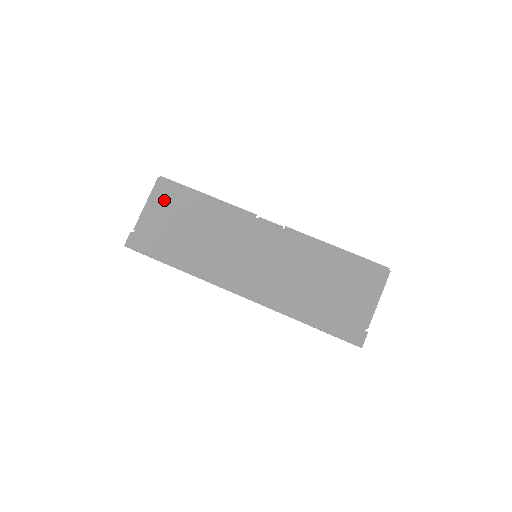
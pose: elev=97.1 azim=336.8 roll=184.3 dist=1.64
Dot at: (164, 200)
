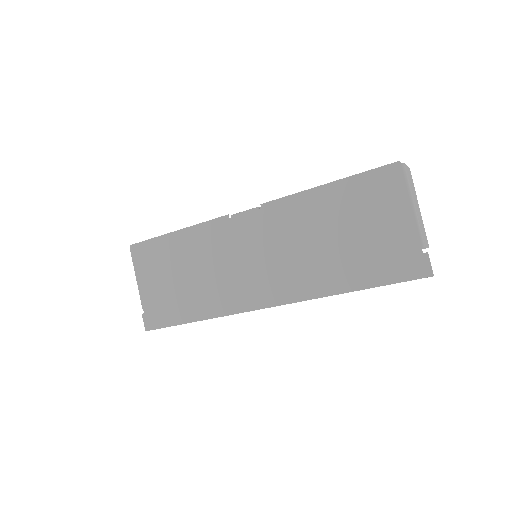
Dot at: (147, 265)
